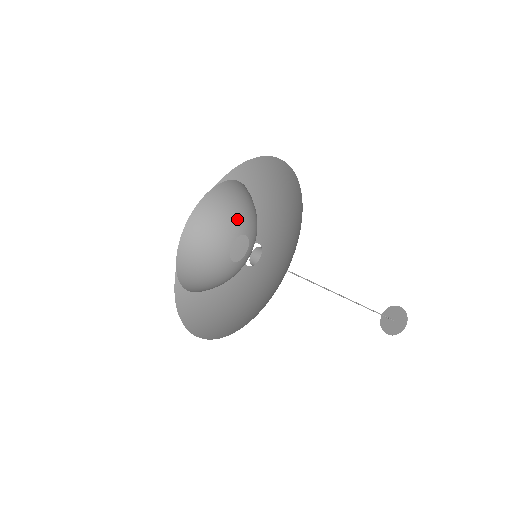
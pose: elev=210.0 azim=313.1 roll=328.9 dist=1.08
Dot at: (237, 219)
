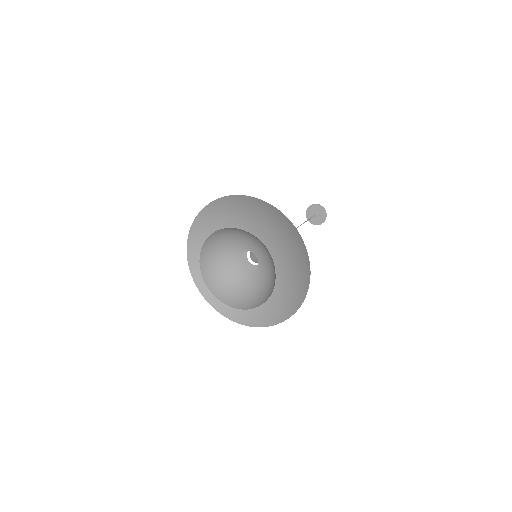
Dot at: (236, 243)
